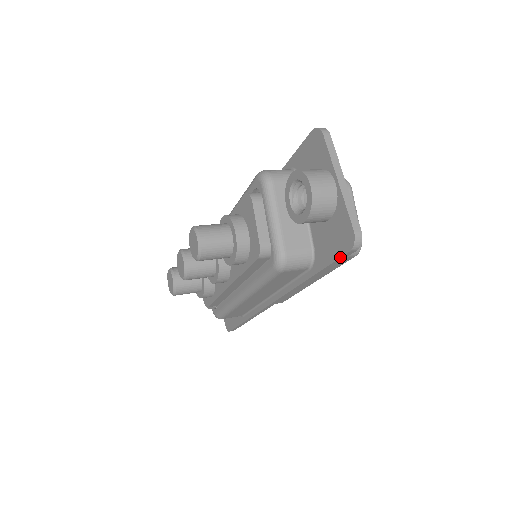
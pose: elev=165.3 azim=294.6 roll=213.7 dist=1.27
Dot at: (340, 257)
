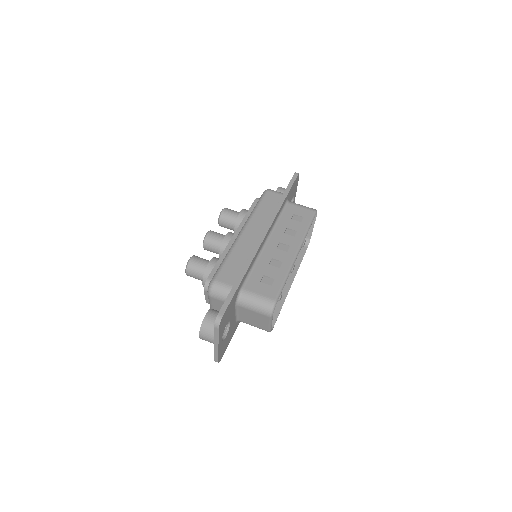
Dot at: occluded
